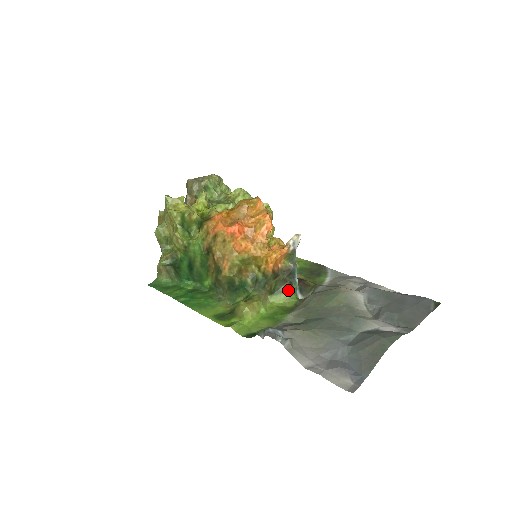
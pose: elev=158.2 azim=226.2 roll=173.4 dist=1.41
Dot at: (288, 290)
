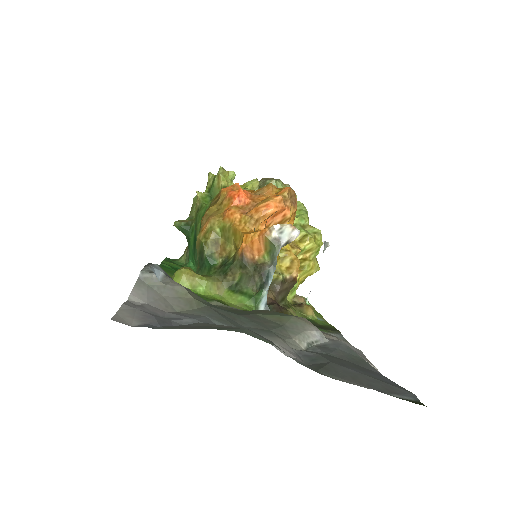
Dot at: (250, 294)
